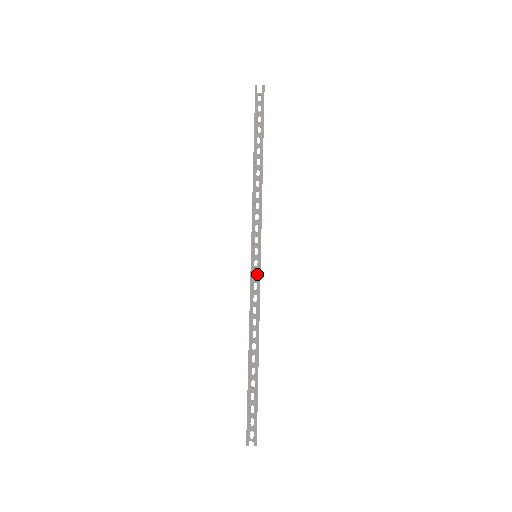
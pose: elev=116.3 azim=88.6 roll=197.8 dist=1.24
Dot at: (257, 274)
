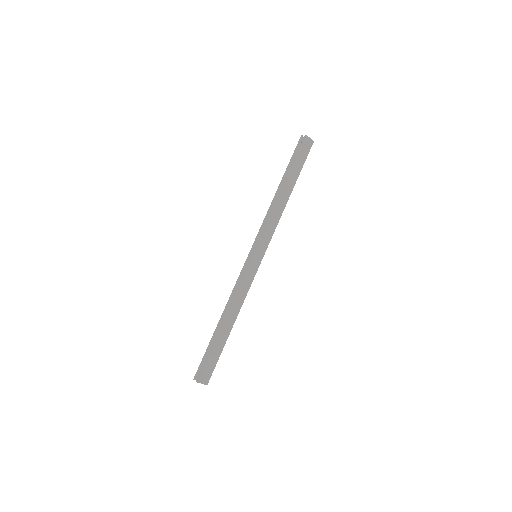
Dot at: (255, 270)
